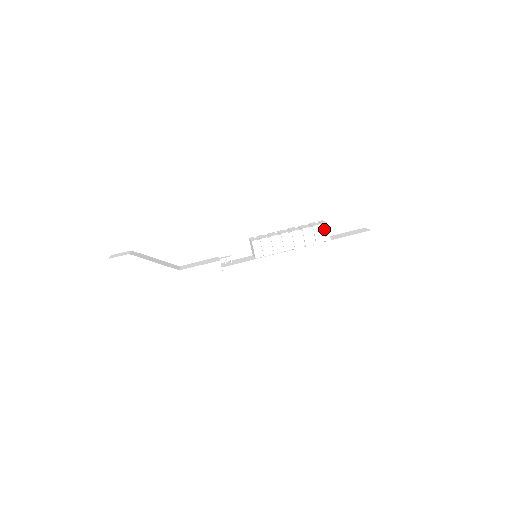
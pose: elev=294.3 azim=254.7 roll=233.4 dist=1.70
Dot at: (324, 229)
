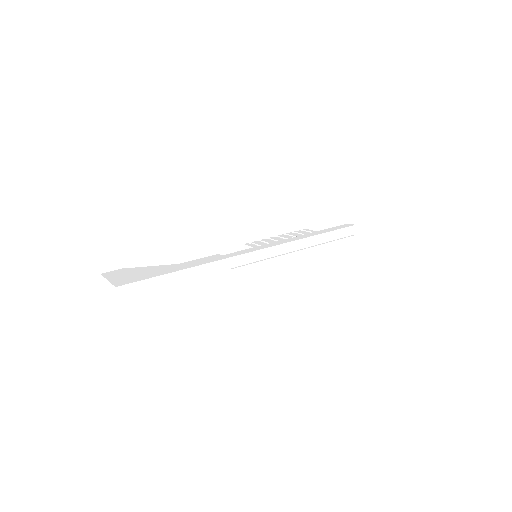
Dot at: (305, 231)
